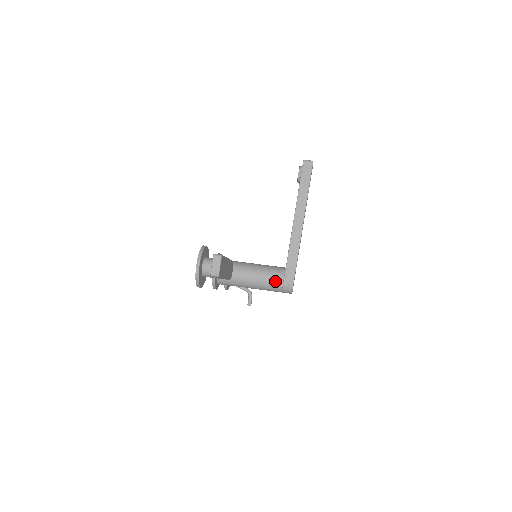
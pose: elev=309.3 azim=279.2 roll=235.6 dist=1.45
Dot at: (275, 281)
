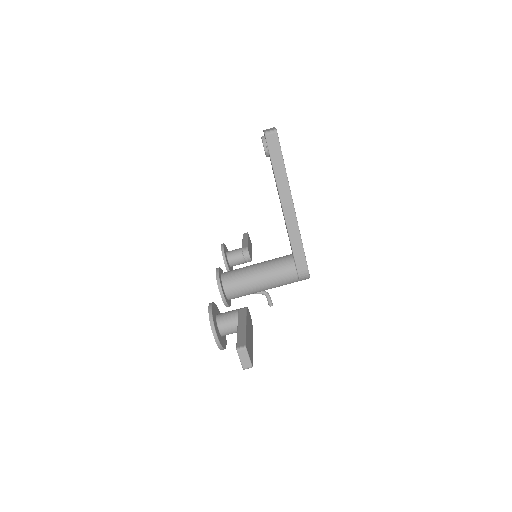
Dot at: (289, 278)
